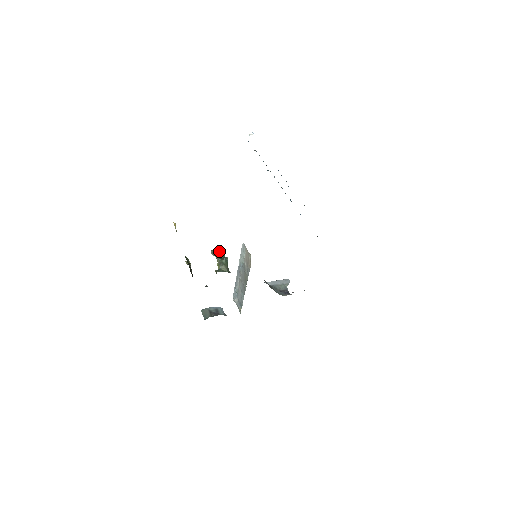
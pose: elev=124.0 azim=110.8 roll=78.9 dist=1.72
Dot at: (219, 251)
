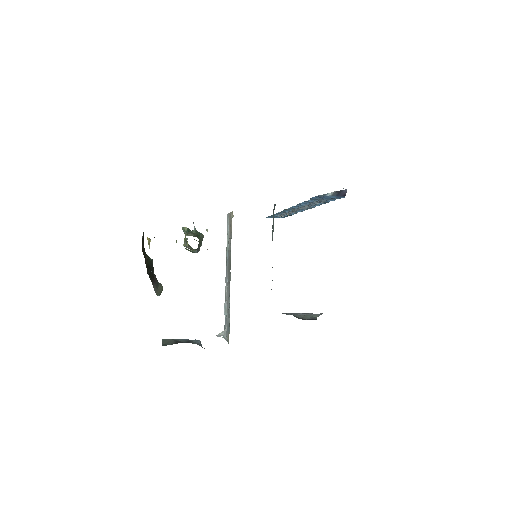
Dot at: occluded
